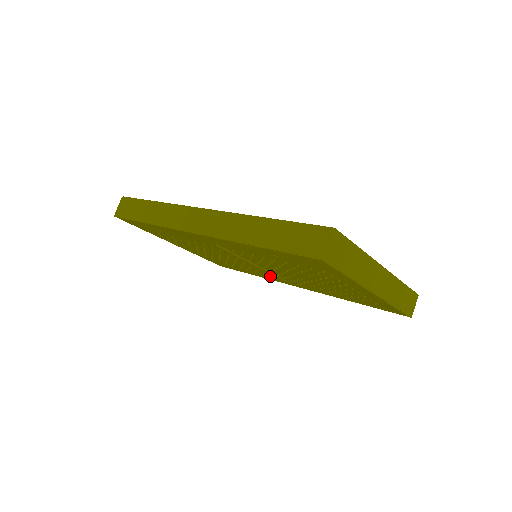
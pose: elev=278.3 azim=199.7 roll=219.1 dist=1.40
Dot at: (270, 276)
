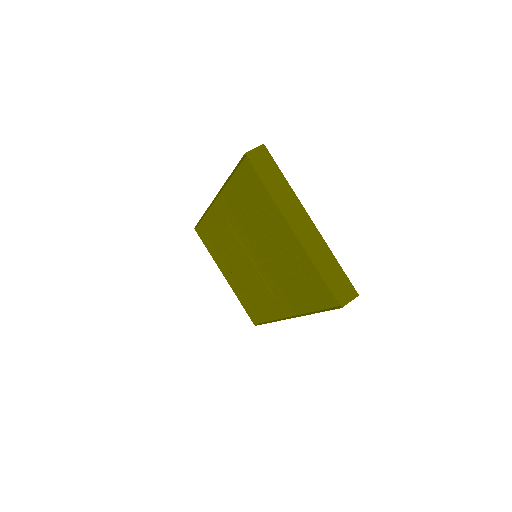
Dot at: (270, 301)
